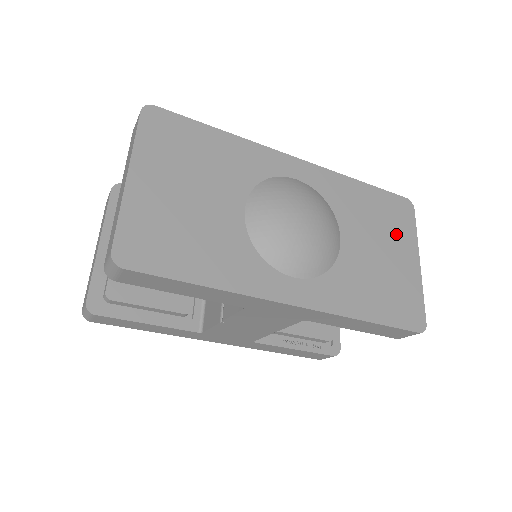
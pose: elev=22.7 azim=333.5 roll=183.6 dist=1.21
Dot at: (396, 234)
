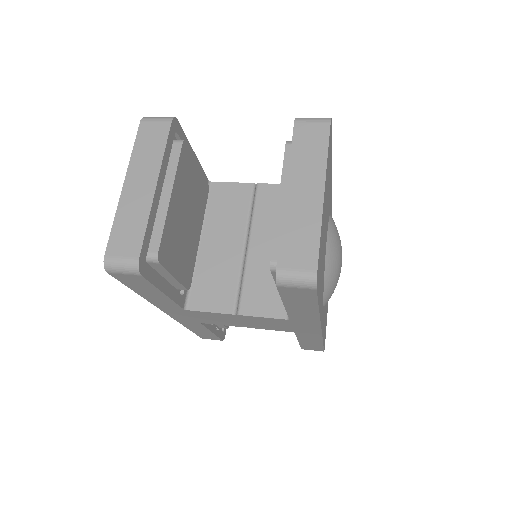
Dot at: occluded
